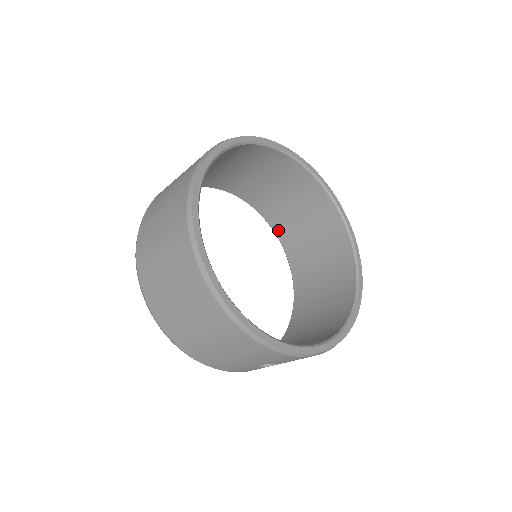
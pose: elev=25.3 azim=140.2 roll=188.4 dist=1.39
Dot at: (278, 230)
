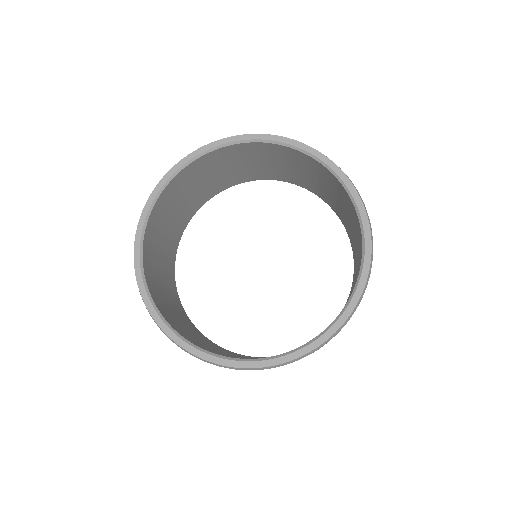
Dot at: (275, 178)
